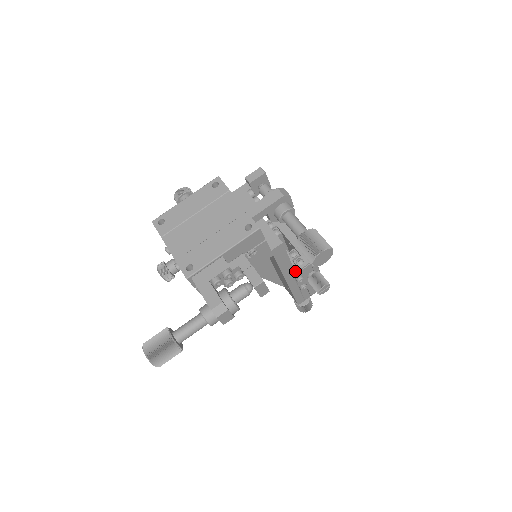
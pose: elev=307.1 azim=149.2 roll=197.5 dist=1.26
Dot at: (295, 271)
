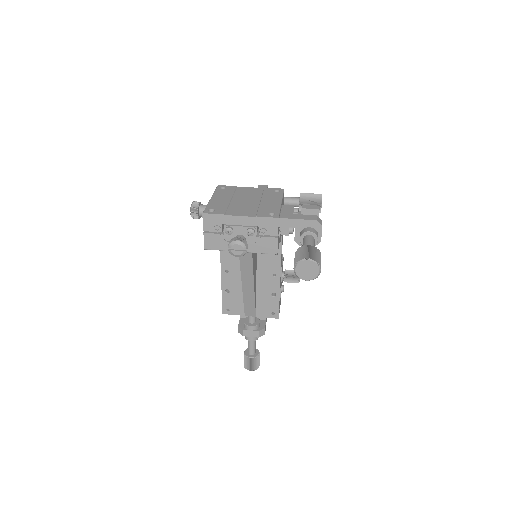
Dot at: occluded
